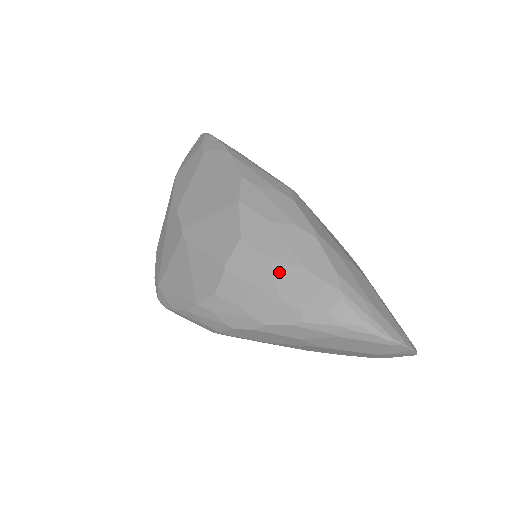
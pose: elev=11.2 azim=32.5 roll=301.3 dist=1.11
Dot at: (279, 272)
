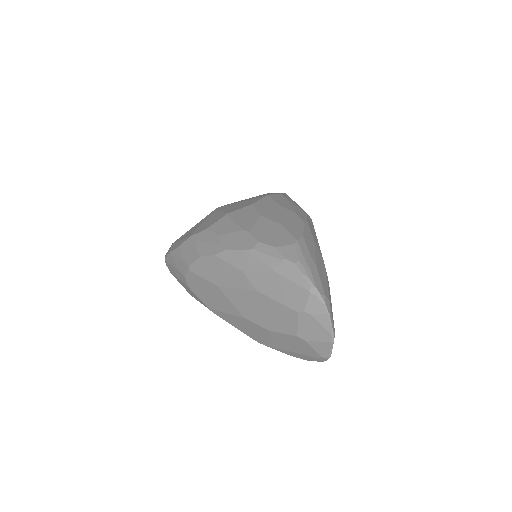
Dot at: (262, 221)
